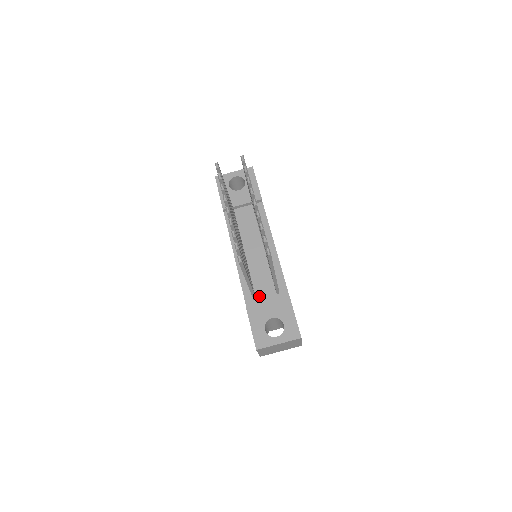
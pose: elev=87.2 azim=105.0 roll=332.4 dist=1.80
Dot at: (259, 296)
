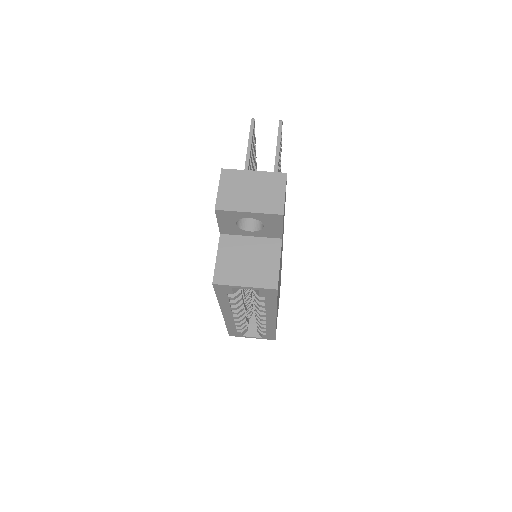
Dot at: occluded
